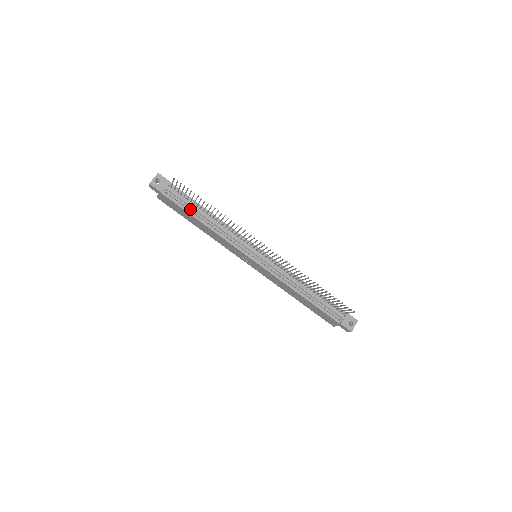
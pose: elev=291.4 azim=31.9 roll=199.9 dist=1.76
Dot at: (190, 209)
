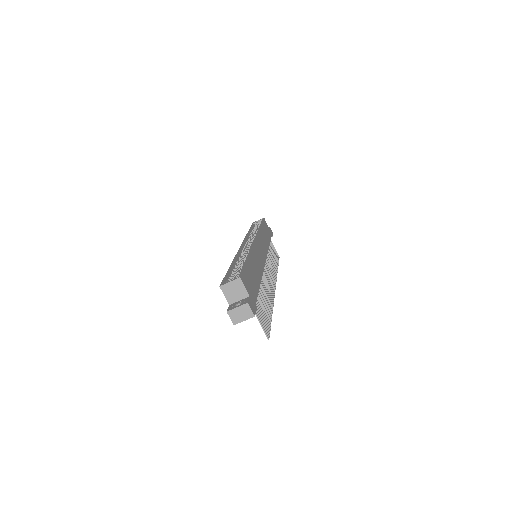
Dot at: occluded
